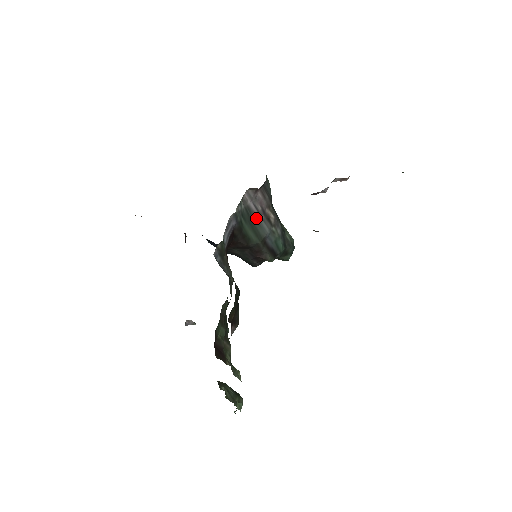
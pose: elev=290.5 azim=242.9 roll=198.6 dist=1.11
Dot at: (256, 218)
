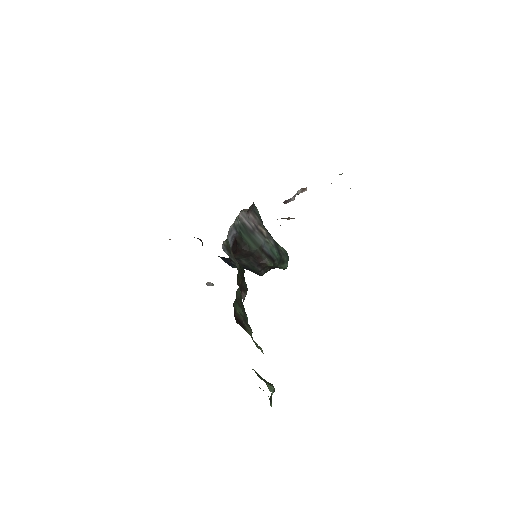
Dot at: (251, 231)
